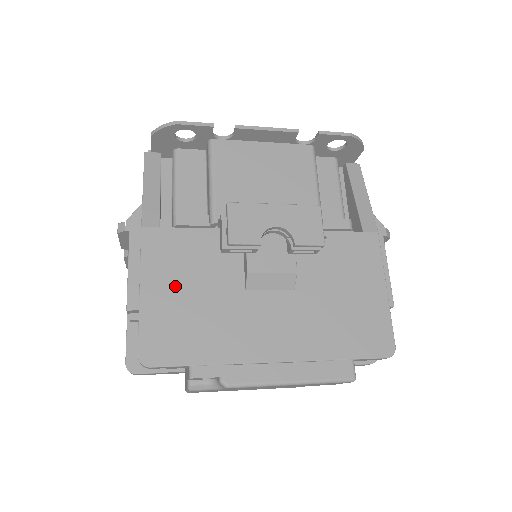
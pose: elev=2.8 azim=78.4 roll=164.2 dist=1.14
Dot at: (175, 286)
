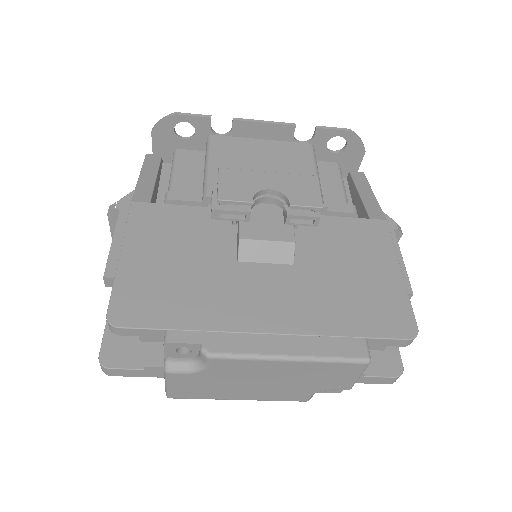
Dot at: (159, 253)
